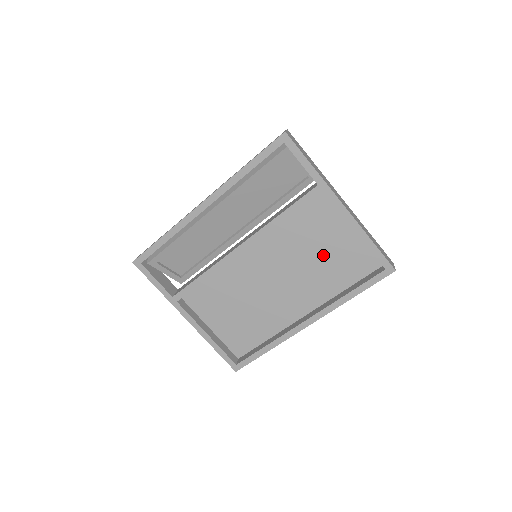
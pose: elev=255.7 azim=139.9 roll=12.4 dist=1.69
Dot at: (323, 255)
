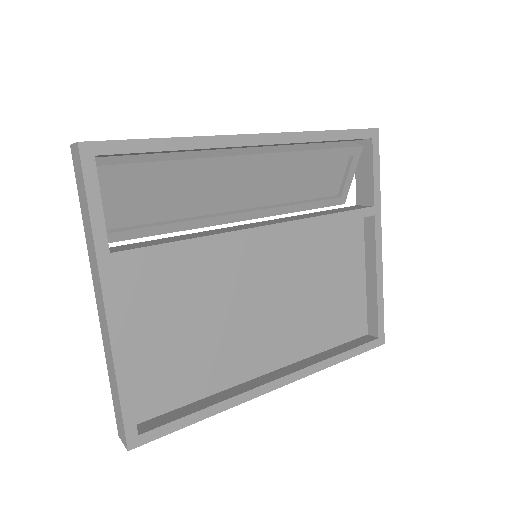
Dot at: (327, 294)
